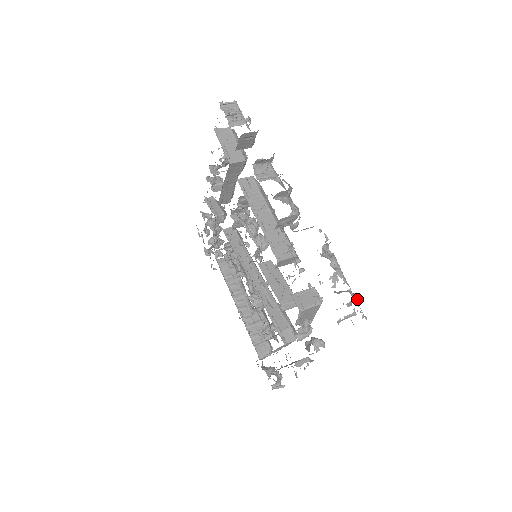
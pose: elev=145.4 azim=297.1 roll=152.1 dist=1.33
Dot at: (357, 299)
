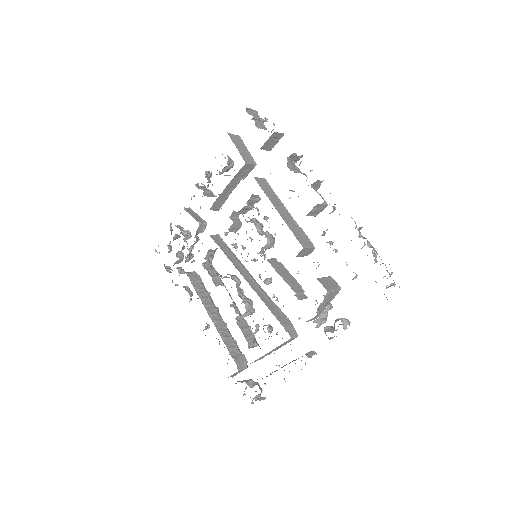
Dot at: occluded
